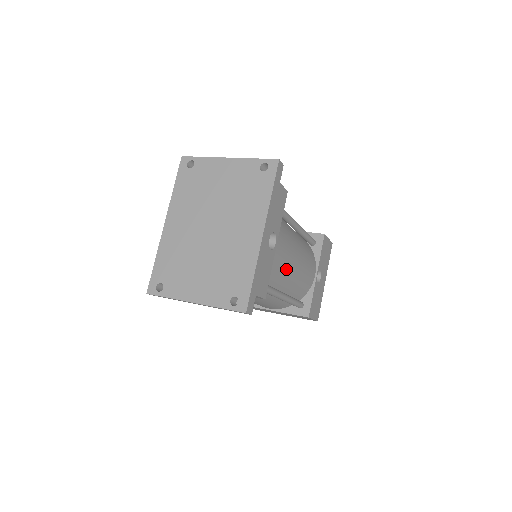
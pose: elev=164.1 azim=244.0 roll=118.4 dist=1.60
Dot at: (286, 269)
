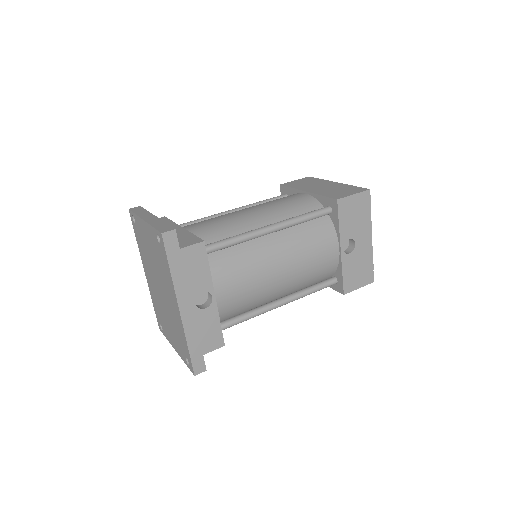
Dot at: (261, 290)
